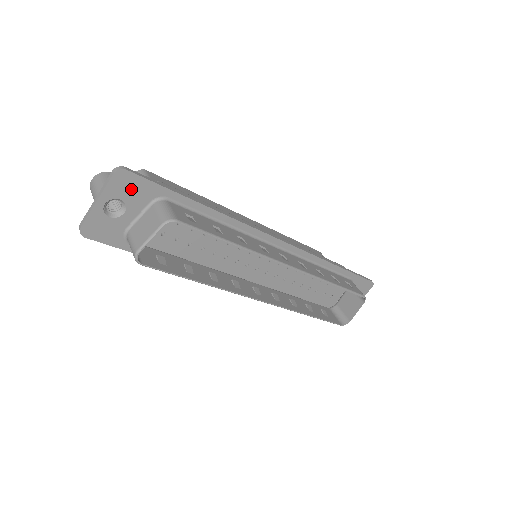
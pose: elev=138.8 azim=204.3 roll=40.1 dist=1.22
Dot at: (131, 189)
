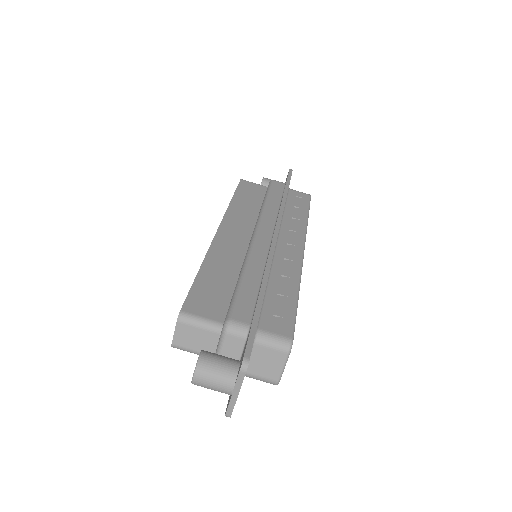
Dot at: occluded
